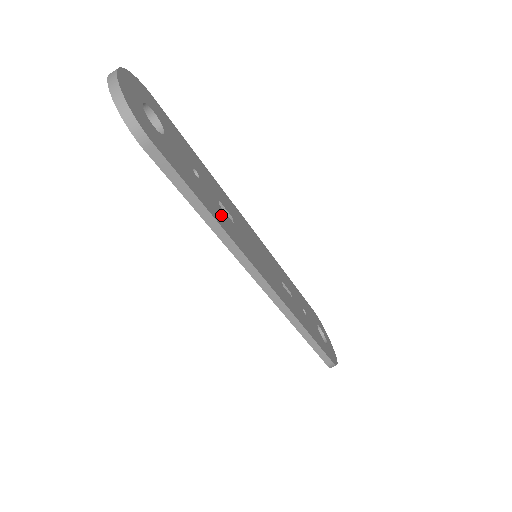
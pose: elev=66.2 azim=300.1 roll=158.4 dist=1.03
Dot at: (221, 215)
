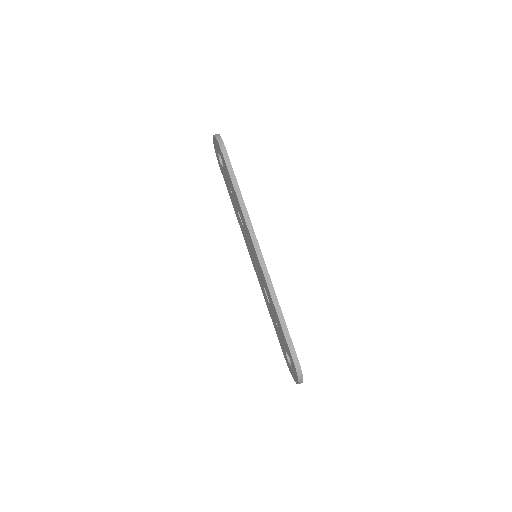
Dot at: occluded
